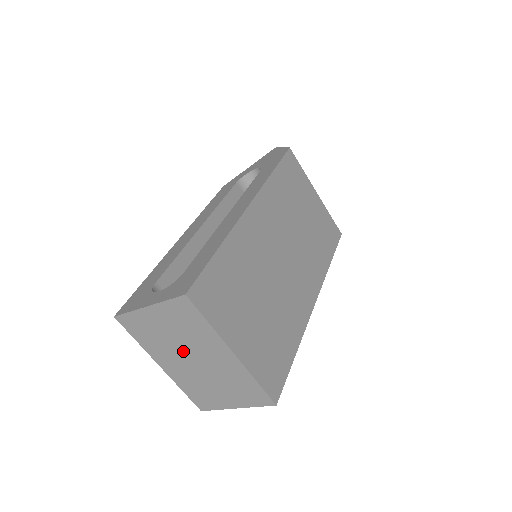
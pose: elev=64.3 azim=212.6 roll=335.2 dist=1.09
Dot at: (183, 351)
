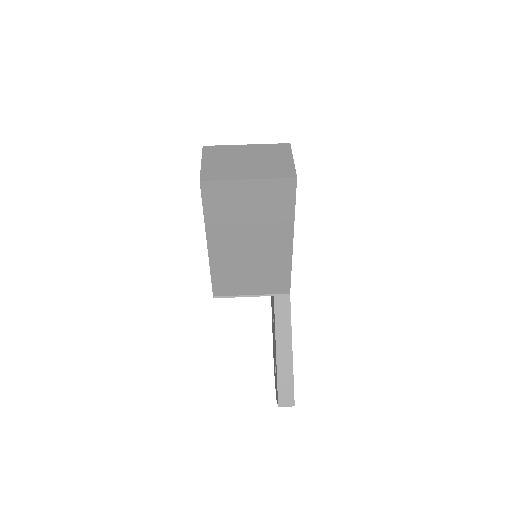
Dot at: (238, 163)
